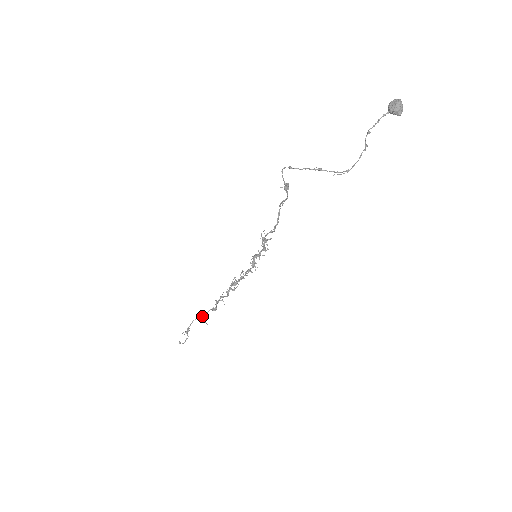
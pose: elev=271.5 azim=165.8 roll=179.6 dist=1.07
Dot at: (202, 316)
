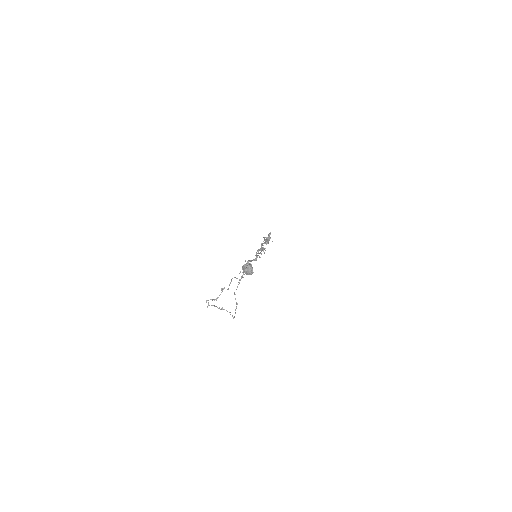
Dot at: occluded
